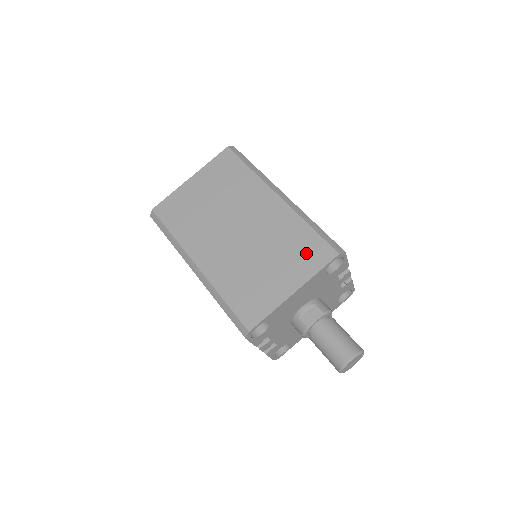
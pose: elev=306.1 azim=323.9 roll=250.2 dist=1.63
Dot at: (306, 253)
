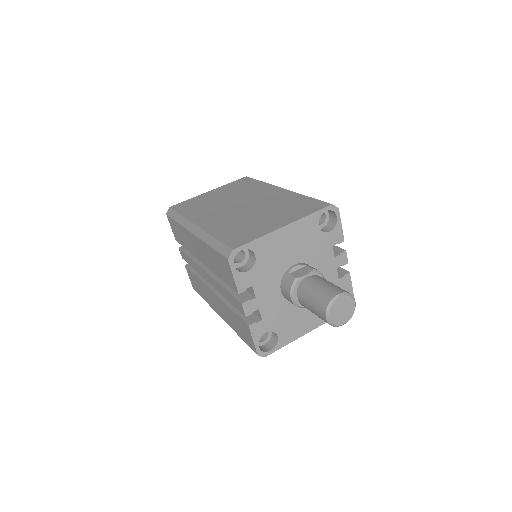
Dot at: (301, 207)
